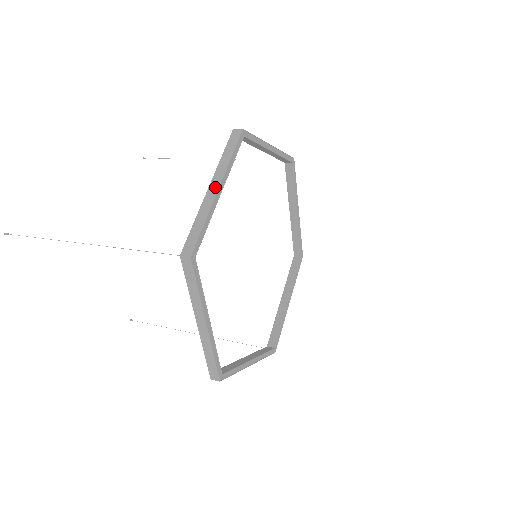
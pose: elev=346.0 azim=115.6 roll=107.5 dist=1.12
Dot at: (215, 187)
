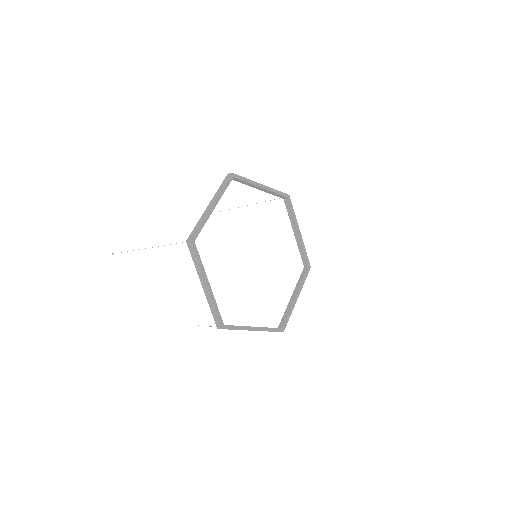
Dot at: (211, 205)
